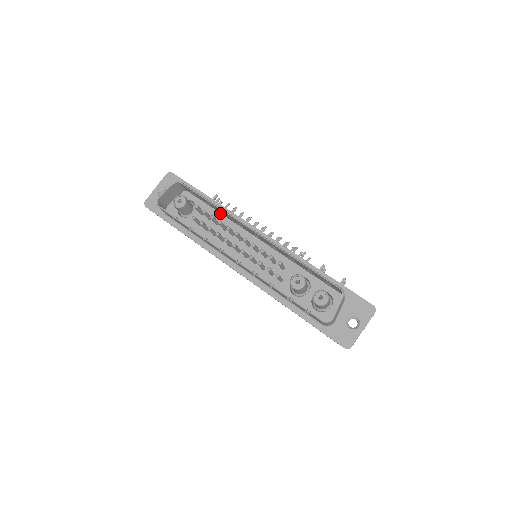
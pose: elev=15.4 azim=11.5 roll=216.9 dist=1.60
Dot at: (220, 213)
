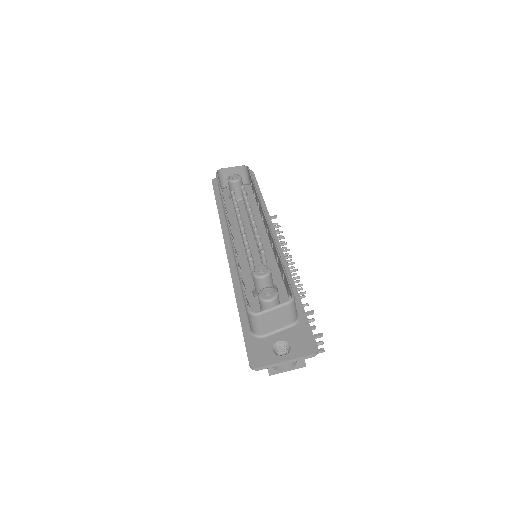
Dot at: occluded
